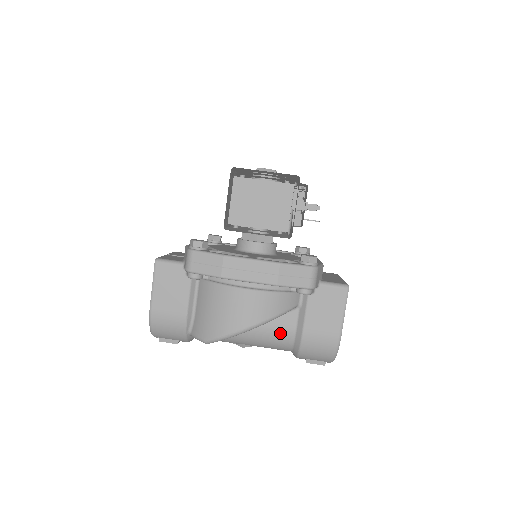
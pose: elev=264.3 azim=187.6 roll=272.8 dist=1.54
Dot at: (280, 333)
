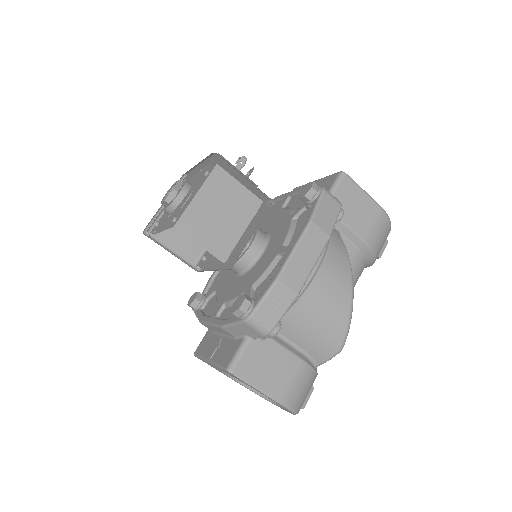
Dot at: (354, 267)
